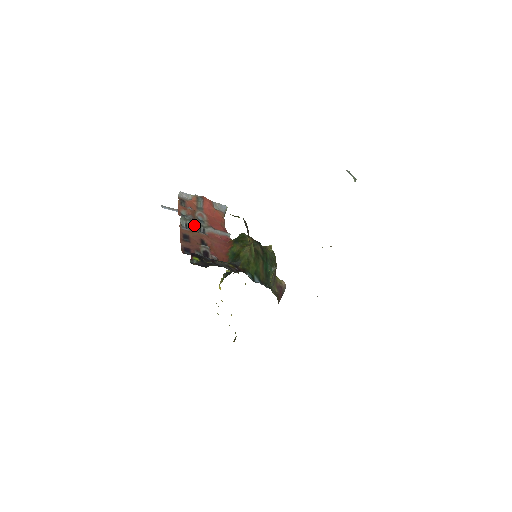
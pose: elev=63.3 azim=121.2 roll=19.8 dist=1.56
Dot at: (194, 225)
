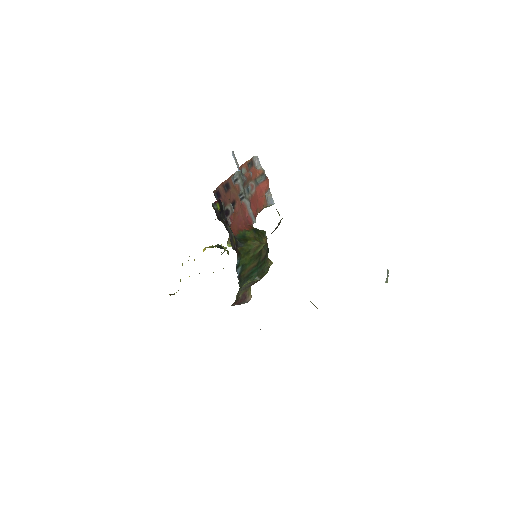
Dot at: (241, 186)
